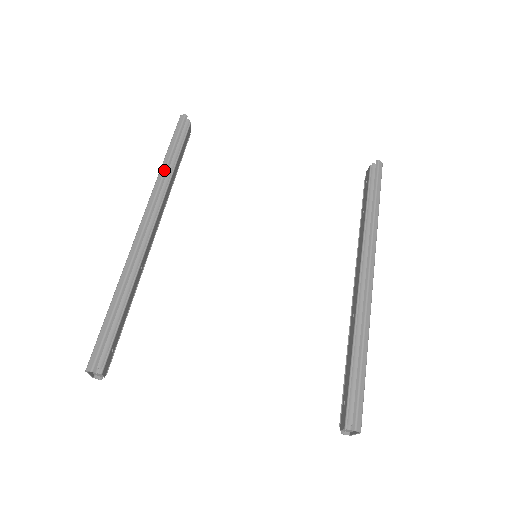
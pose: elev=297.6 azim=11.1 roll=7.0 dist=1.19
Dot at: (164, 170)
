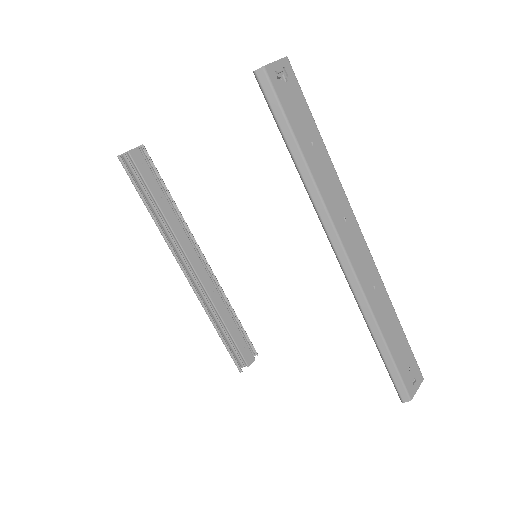
Dot at: (155, 223)
